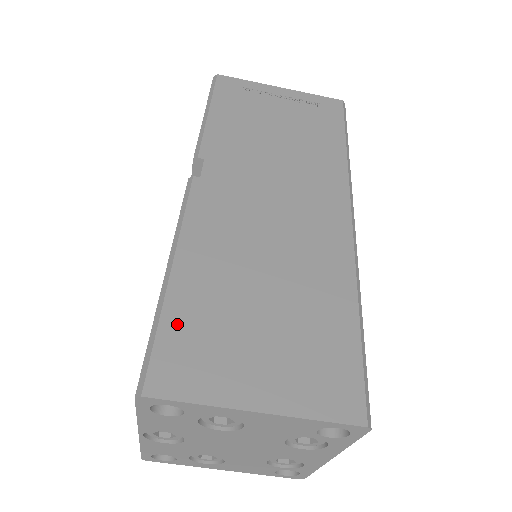
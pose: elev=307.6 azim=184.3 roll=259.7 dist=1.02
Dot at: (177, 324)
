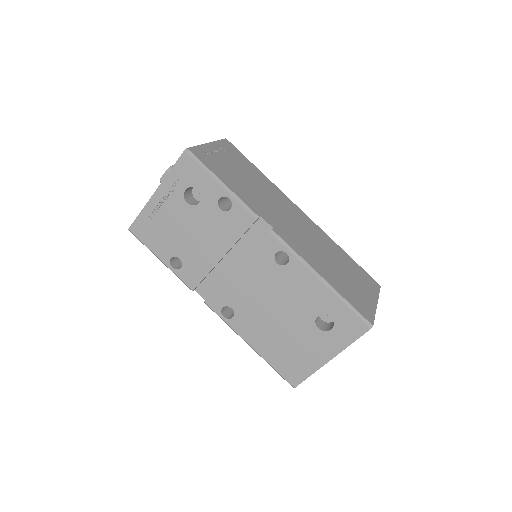
Dot at: (348, 297)
